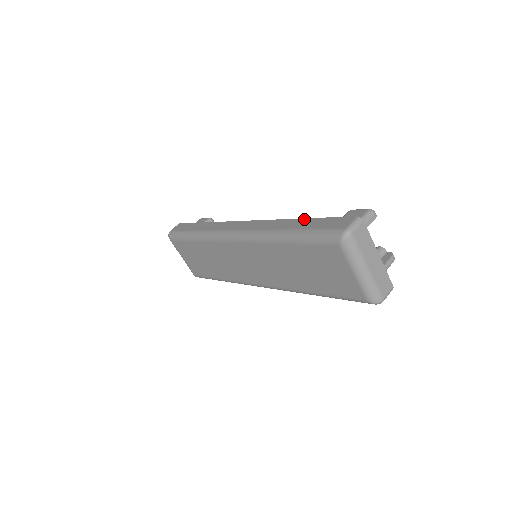
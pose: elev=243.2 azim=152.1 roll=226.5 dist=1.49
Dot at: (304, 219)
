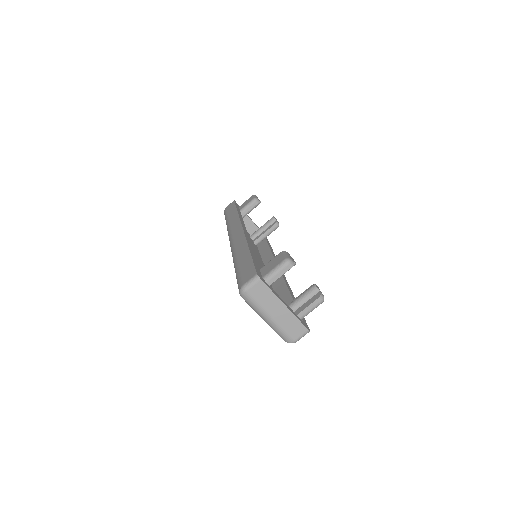
Dot at: (248, 253)
